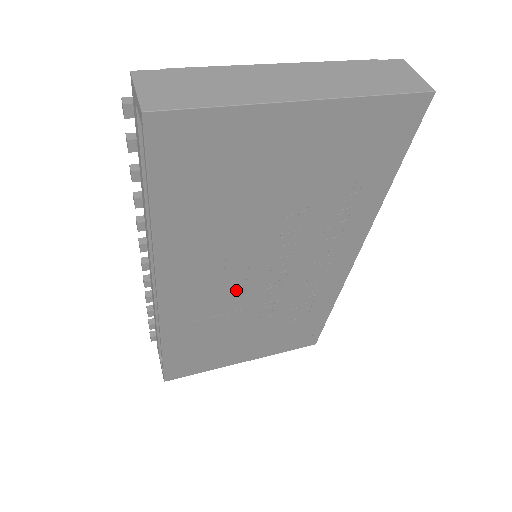
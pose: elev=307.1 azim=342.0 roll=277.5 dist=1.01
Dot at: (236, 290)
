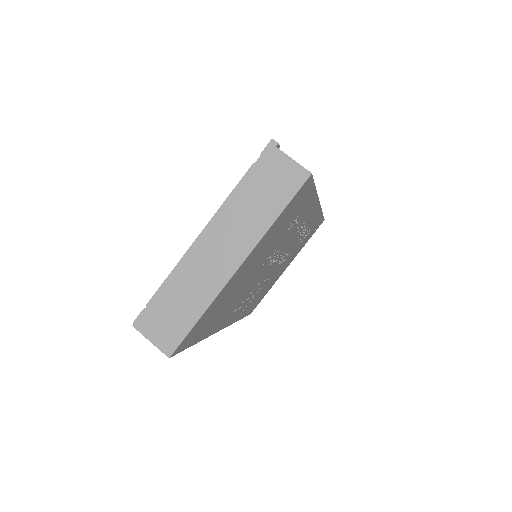
Dot at: (260, 283)
